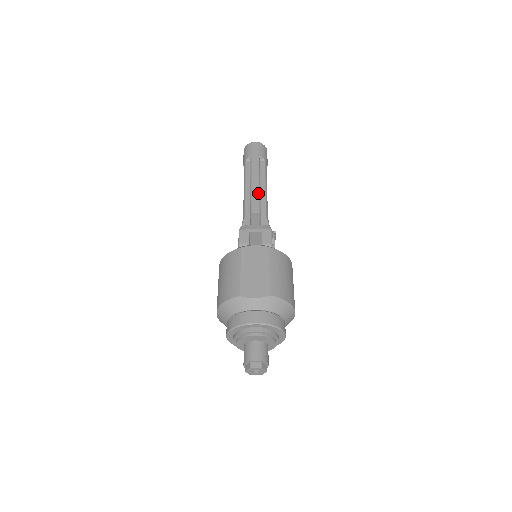
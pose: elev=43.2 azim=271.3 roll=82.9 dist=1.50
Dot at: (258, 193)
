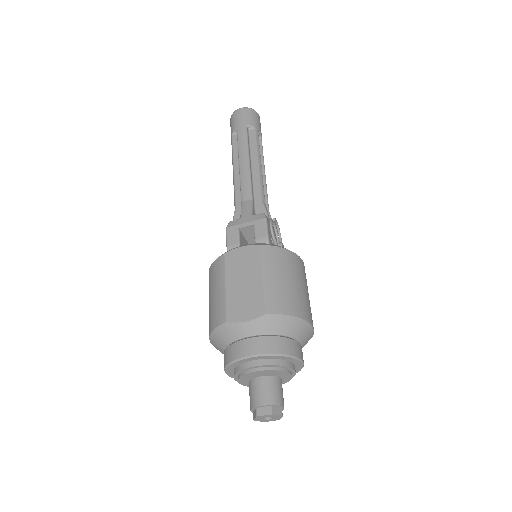
Dot at: (248, 173)
